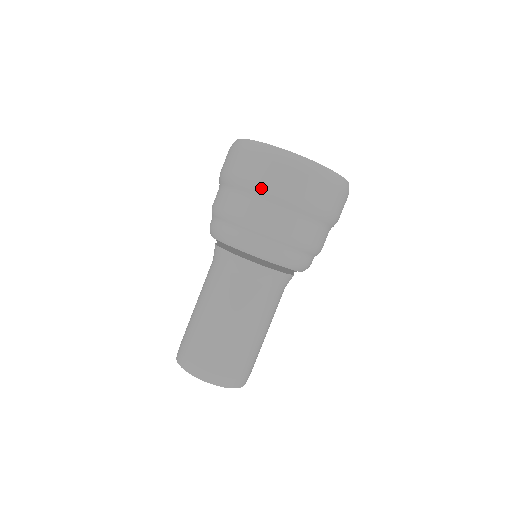
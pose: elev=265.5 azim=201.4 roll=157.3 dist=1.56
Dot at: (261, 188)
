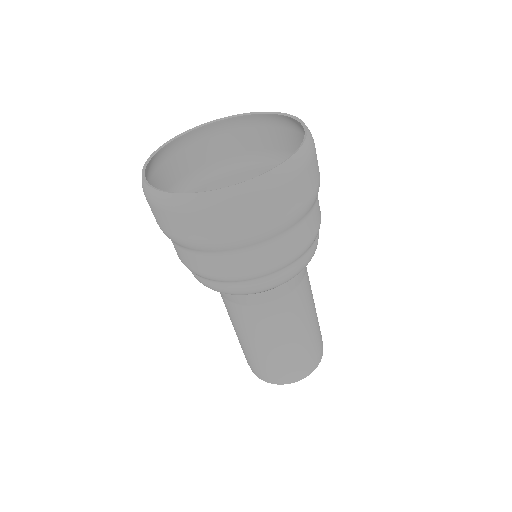
Dot at: occluded
